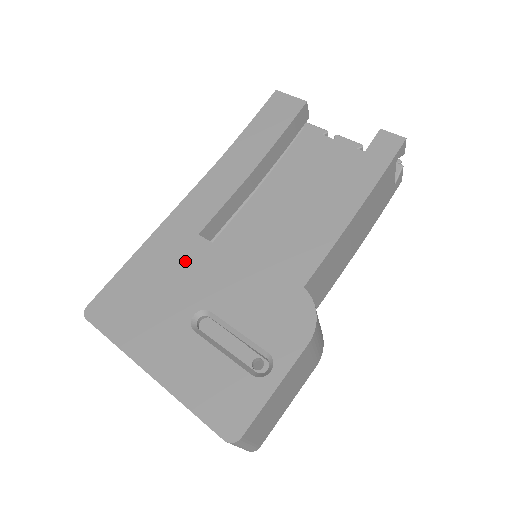
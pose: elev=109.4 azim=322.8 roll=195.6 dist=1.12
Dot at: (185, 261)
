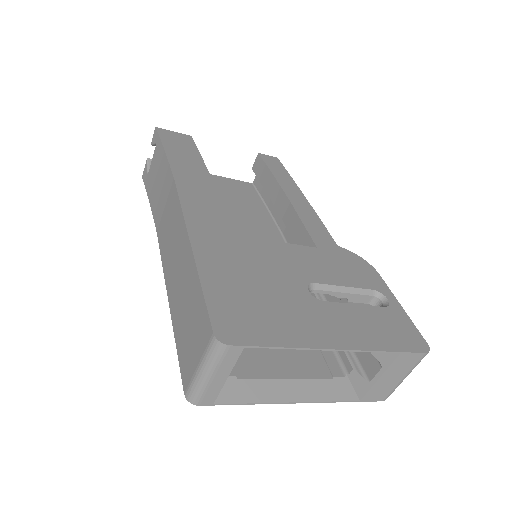
Dot at: (250, 257)
